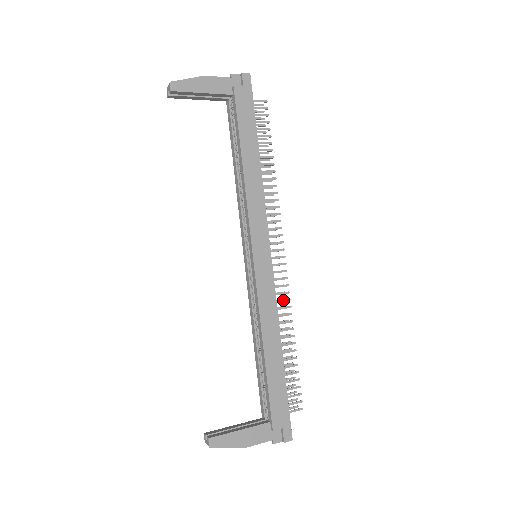
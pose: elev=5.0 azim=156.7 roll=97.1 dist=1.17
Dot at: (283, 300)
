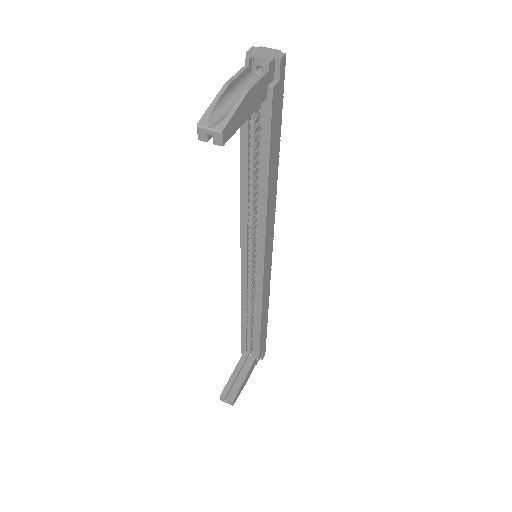
Dot at: occluded
